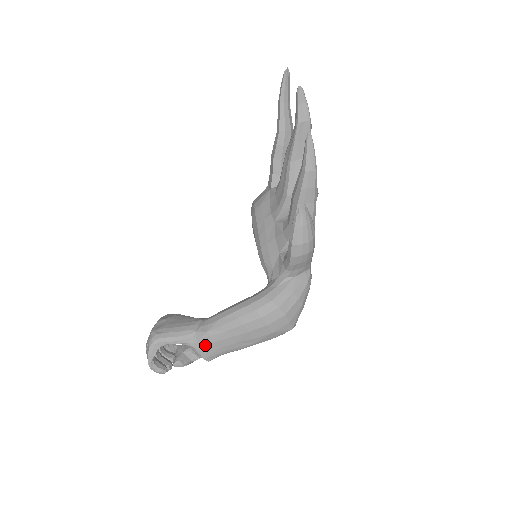
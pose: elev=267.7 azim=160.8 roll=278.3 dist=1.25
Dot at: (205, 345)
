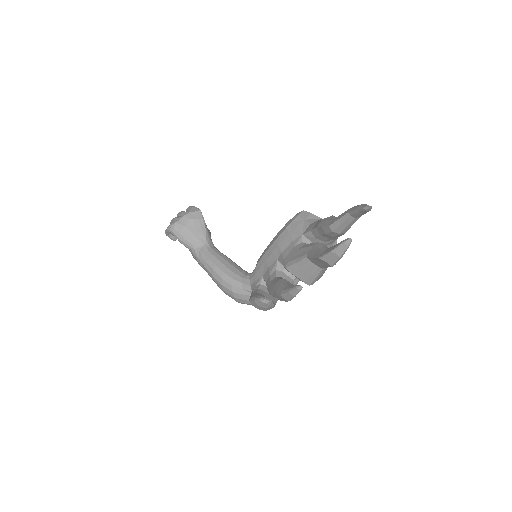
Dot at: (195, 259)
